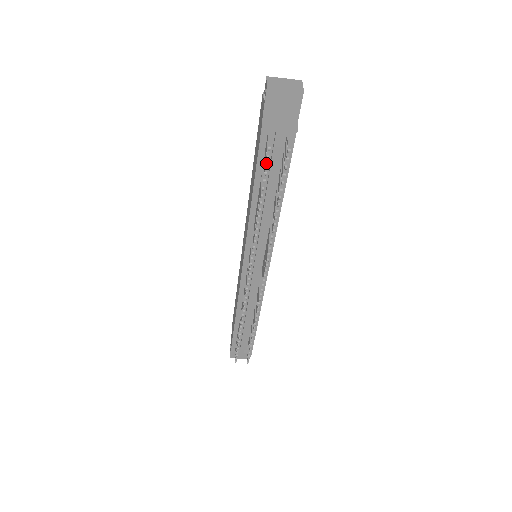
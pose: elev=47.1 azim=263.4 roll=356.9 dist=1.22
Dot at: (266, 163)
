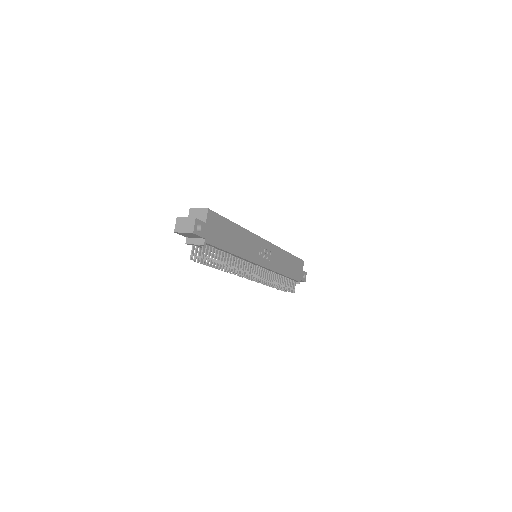
Dot at: (197, 261)
